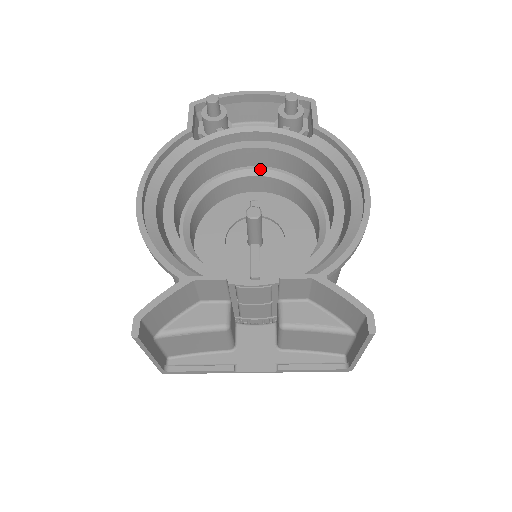
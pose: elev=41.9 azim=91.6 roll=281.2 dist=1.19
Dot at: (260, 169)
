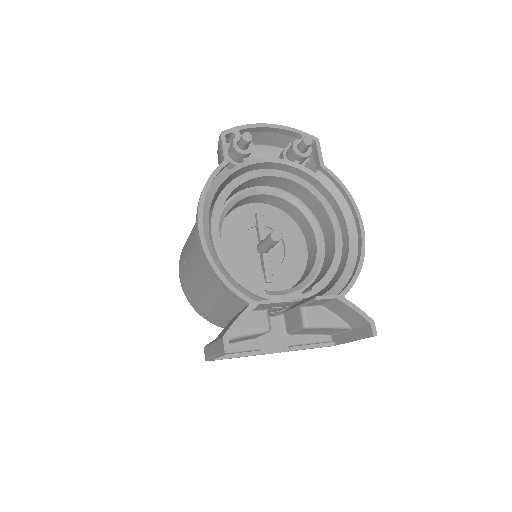
Dot at: (268, 189)
